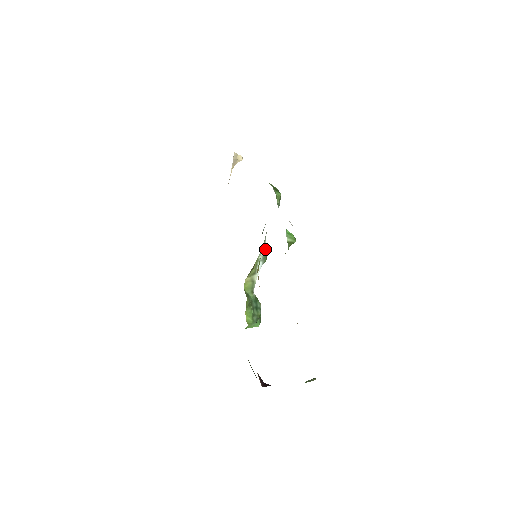
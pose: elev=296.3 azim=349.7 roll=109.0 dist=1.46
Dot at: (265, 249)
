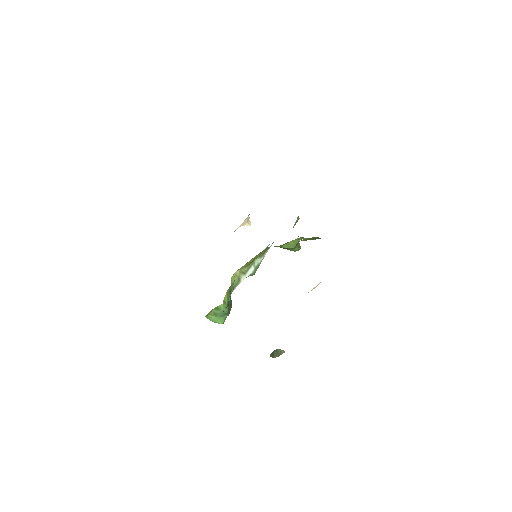
Dot at: occluded
